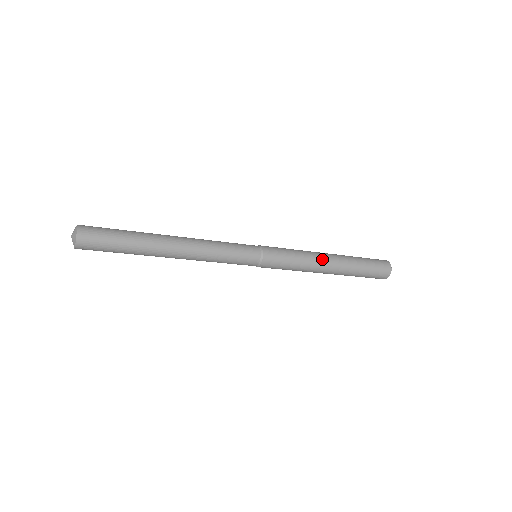
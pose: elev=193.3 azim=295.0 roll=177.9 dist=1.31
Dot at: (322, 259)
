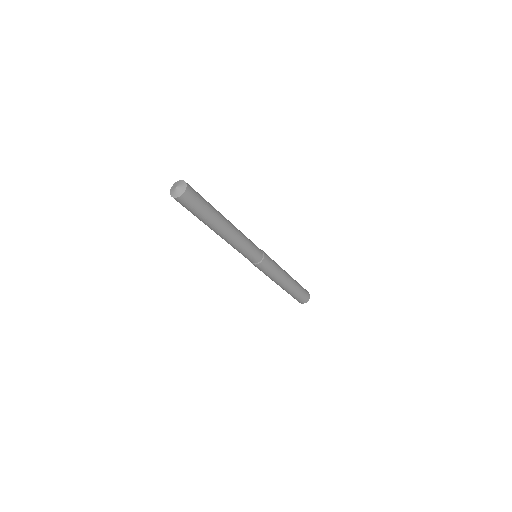
Dot at: (285, 271)
